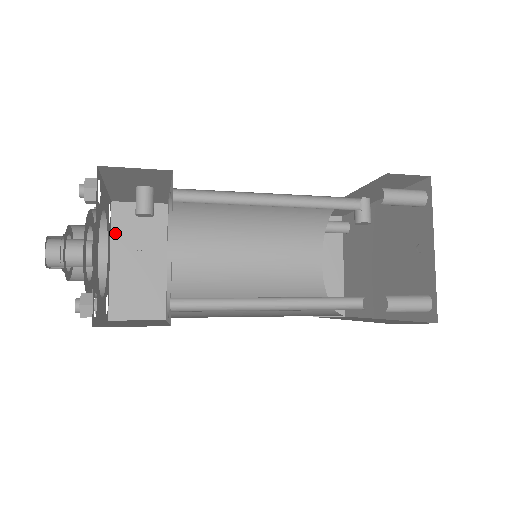
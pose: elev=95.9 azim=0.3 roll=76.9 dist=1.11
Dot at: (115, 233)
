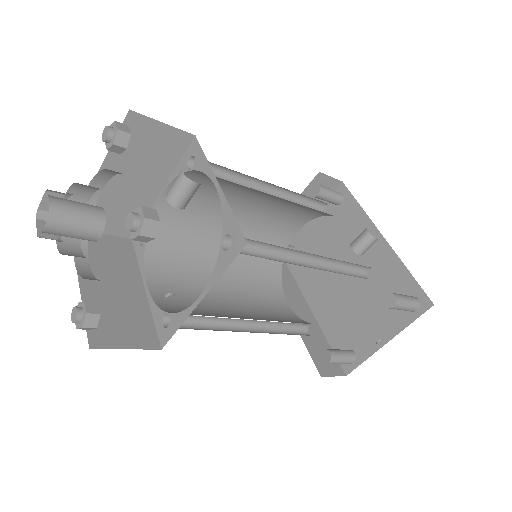
Dot at: occluded
